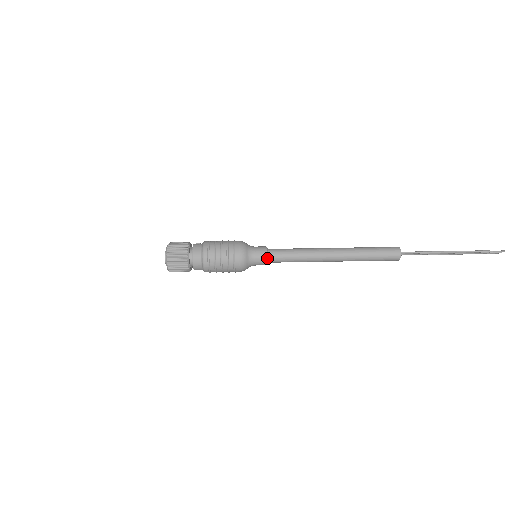
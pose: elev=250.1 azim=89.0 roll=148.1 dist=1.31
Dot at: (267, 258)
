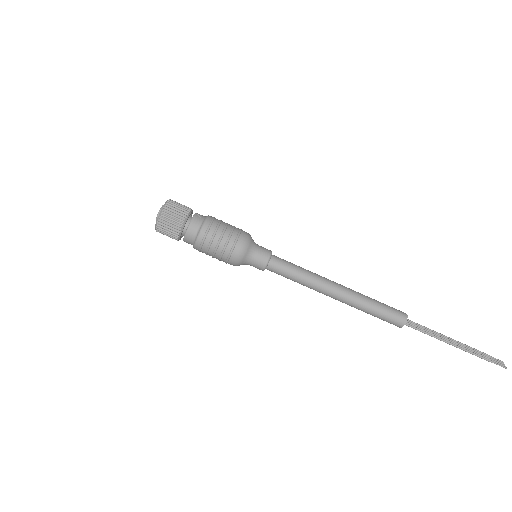
Dot at: occluded
